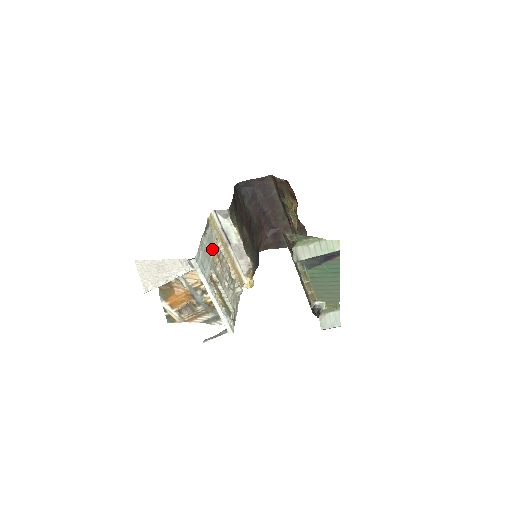
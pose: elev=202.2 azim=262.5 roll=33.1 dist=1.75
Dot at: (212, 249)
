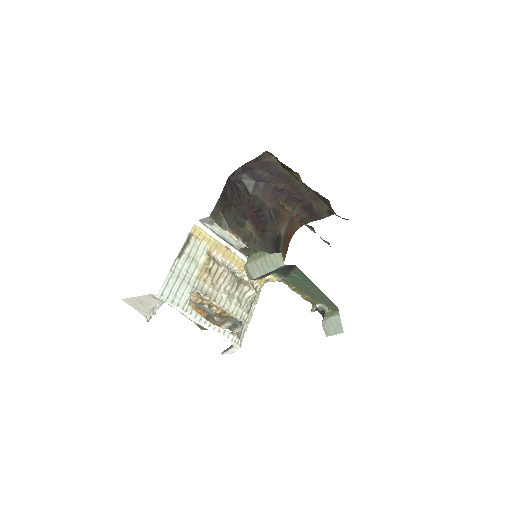
Dot at: (196, 267)
